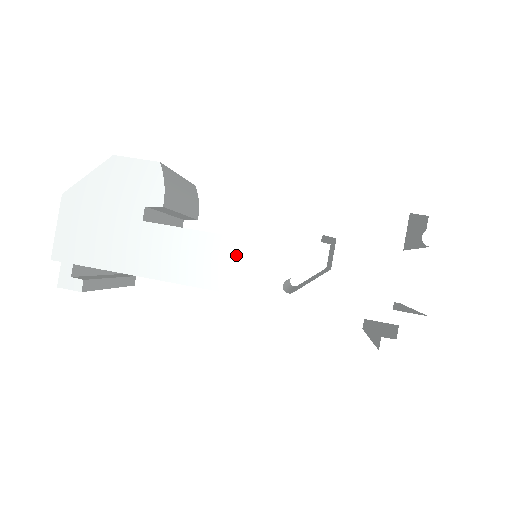
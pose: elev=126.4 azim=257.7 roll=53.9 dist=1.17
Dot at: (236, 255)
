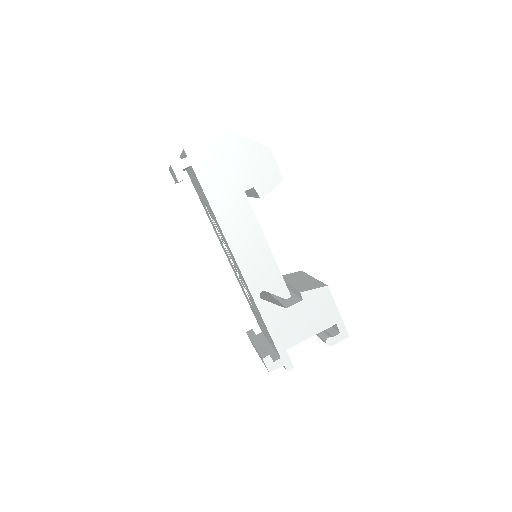
Dot at: (261, 257)
